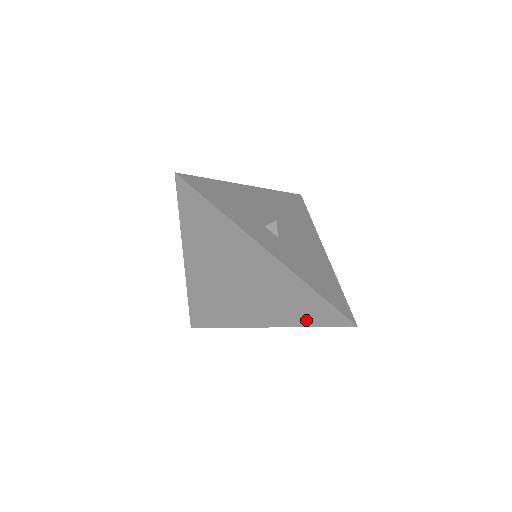
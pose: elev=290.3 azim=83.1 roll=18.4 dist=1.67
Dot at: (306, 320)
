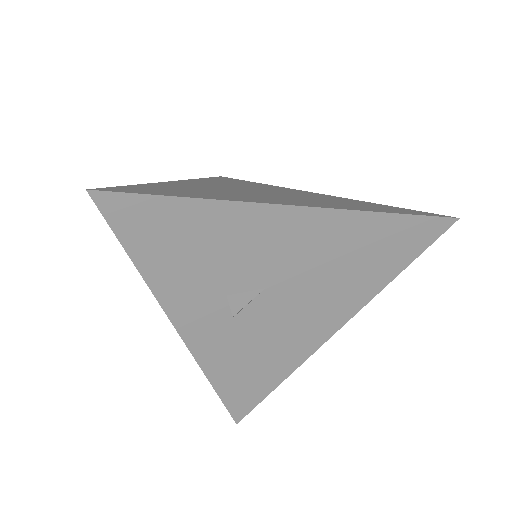
Dot at: occluded
